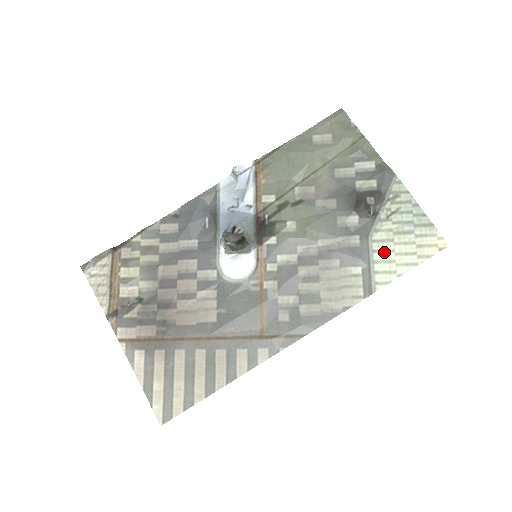
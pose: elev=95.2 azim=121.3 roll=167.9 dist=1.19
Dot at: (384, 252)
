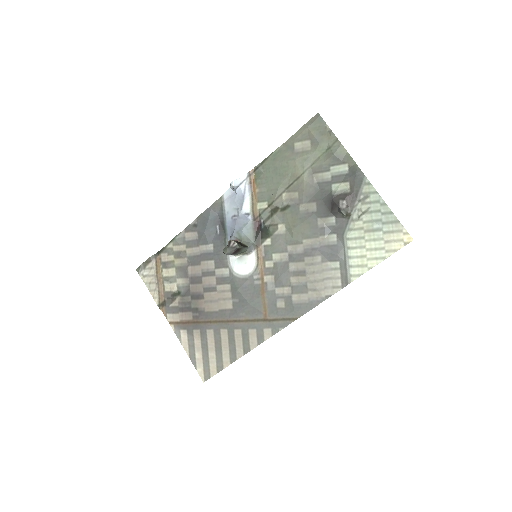
Dot at: (357, 248)
